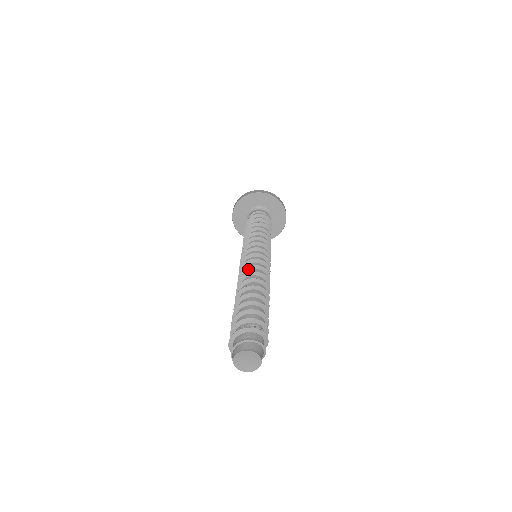
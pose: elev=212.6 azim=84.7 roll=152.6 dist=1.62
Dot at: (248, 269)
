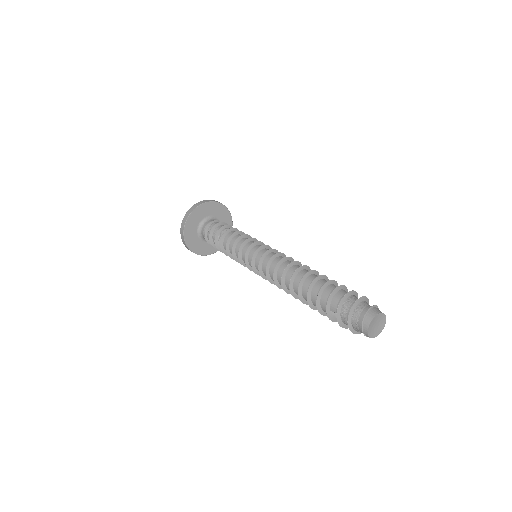
Dot at: (287, 259)
